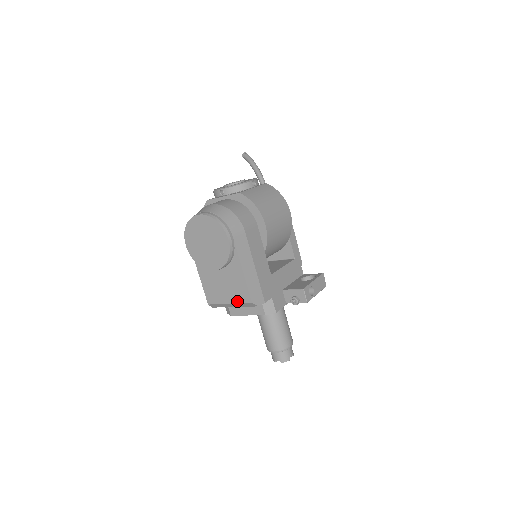
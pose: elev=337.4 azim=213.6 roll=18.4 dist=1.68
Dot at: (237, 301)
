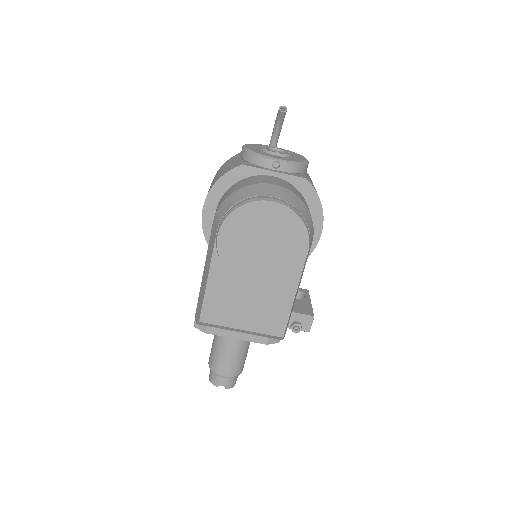
Dot at: (259, 330)
